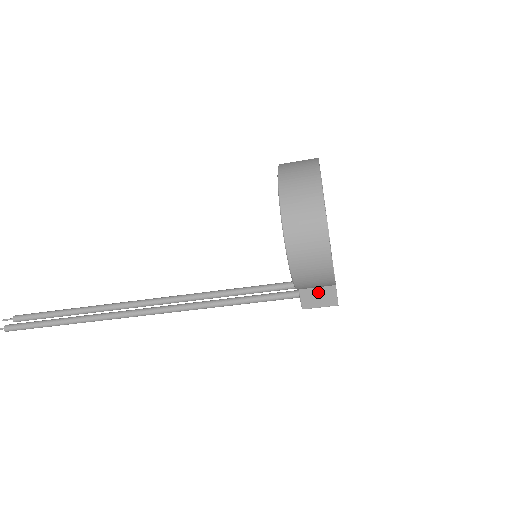
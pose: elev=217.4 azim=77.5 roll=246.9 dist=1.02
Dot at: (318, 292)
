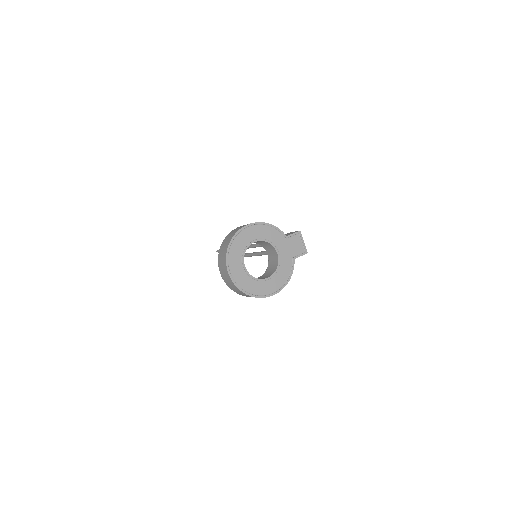
Dot at: occluded
